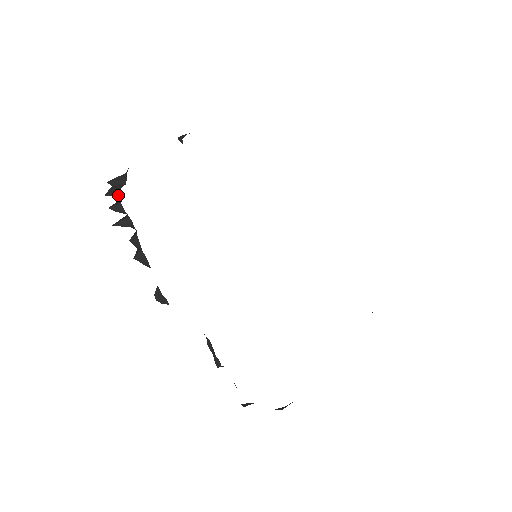
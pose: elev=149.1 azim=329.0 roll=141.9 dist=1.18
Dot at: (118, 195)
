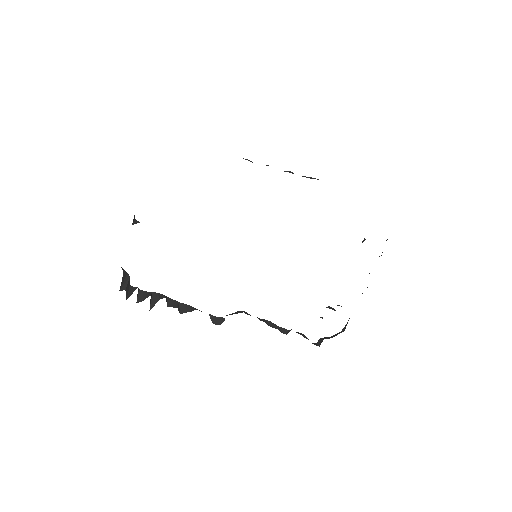
Dot at: (132, 287)
